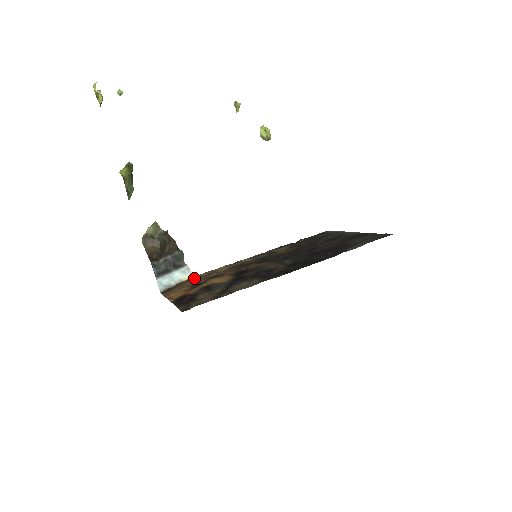
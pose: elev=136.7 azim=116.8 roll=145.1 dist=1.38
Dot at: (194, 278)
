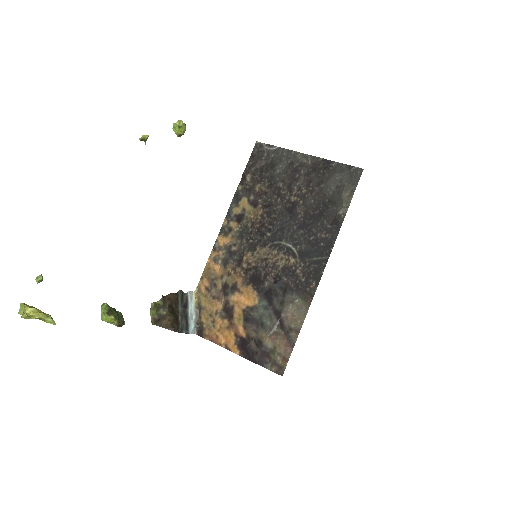
Dot at: (201, 295)
